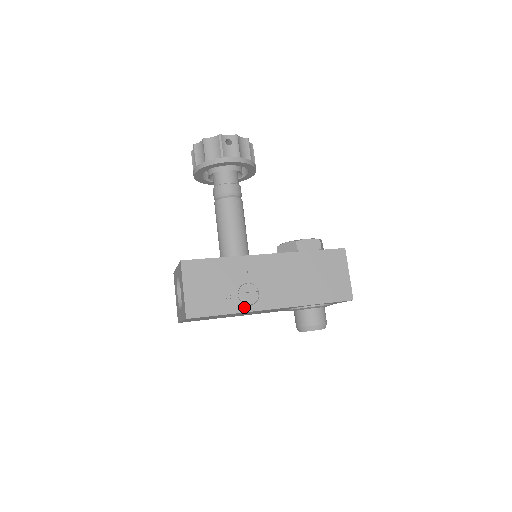
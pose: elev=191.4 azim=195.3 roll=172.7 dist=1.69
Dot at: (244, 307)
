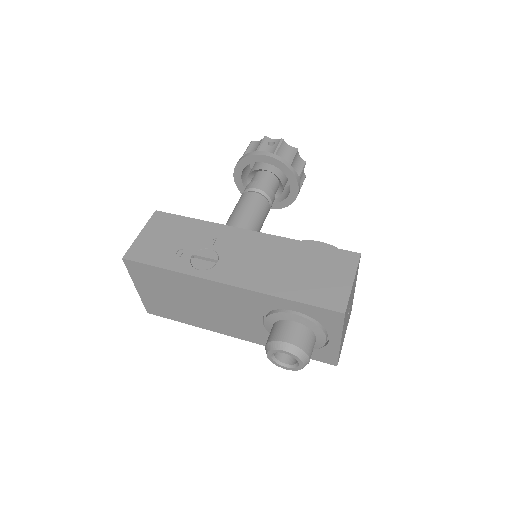
Dot at: (190, 269)
